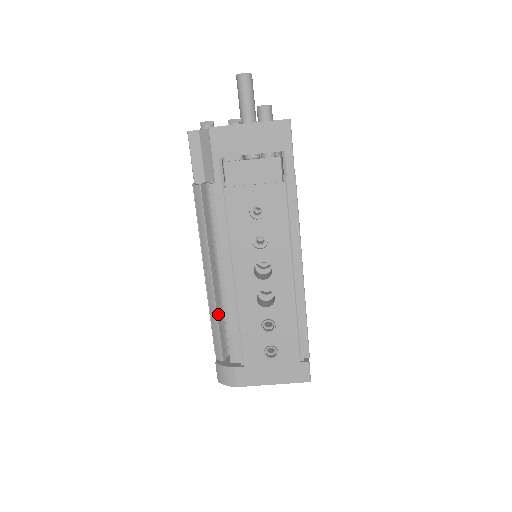
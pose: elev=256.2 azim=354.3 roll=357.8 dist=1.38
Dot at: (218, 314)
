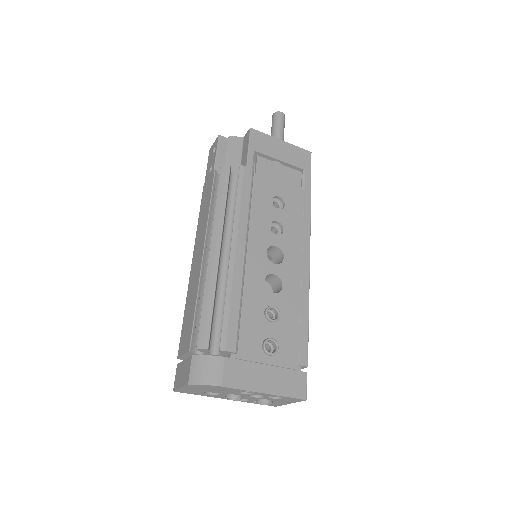
Dot at: (215, 290)
